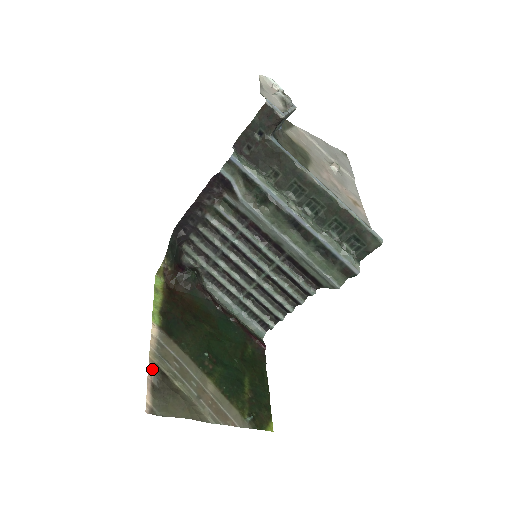
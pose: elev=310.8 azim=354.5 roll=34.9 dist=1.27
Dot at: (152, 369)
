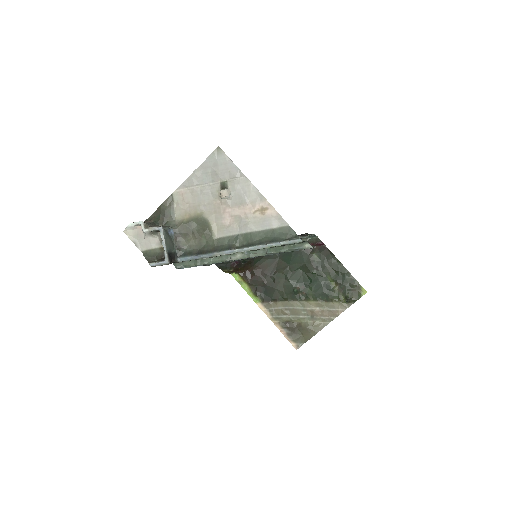
Dot at: (279, 327)
